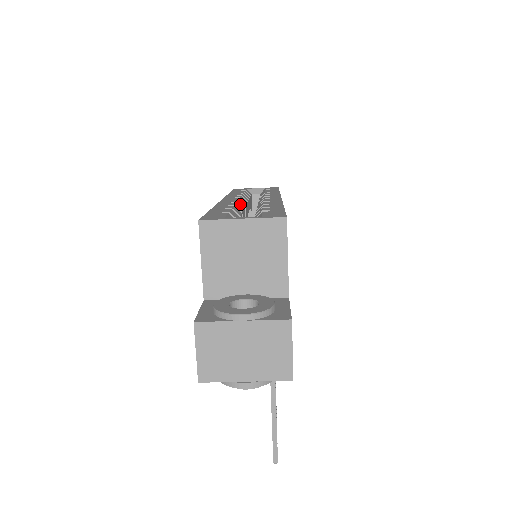
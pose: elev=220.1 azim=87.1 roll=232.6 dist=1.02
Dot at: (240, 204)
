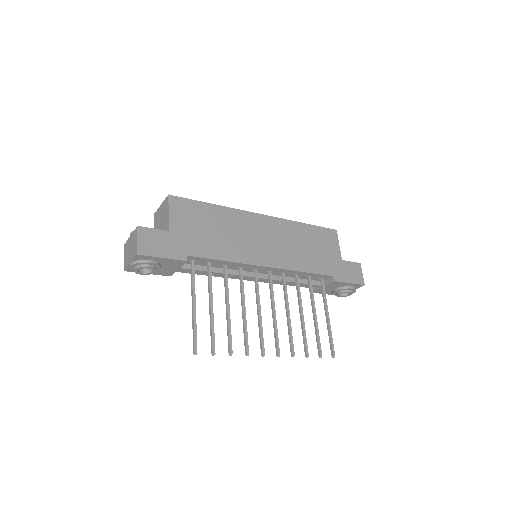
Dot at: occluded
